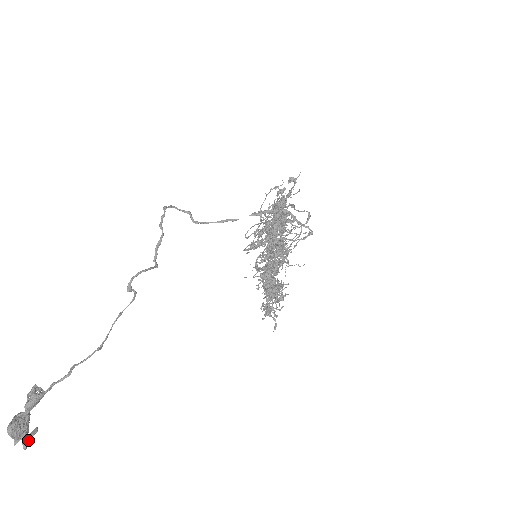
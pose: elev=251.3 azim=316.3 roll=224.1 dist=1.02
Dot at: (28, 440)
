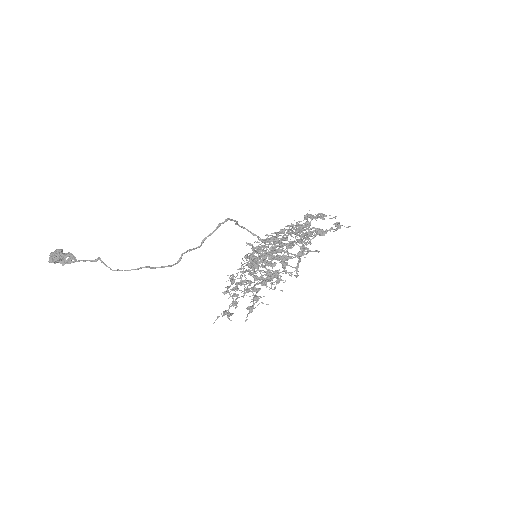
Dot at: (58, 262)
